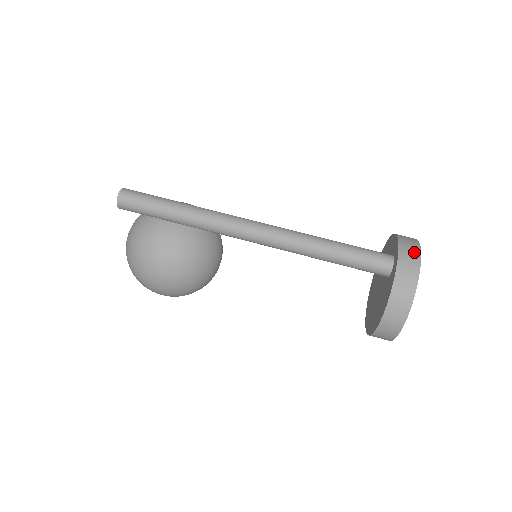
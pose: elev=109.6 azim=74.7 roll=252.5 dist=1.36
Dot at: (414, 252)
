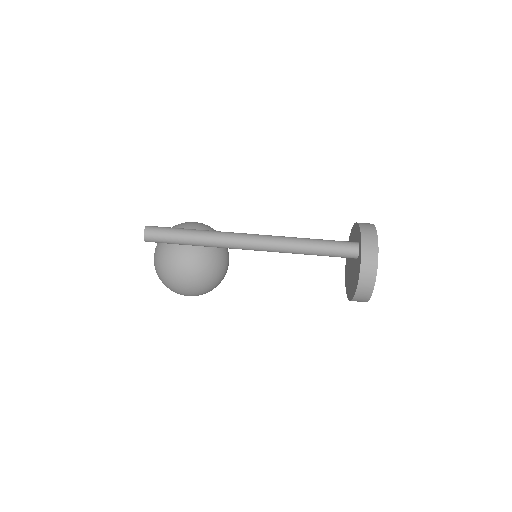
Dot at: (373, 239)
